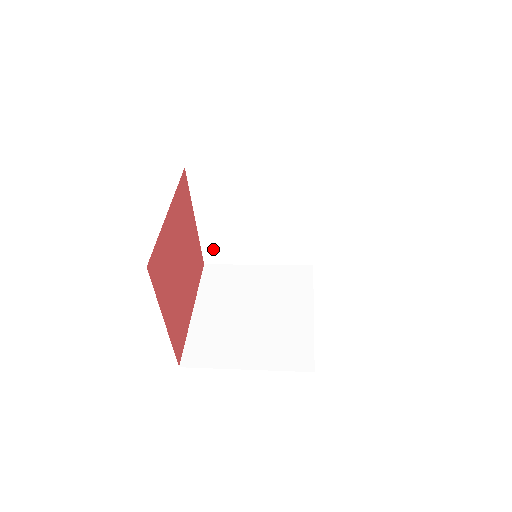
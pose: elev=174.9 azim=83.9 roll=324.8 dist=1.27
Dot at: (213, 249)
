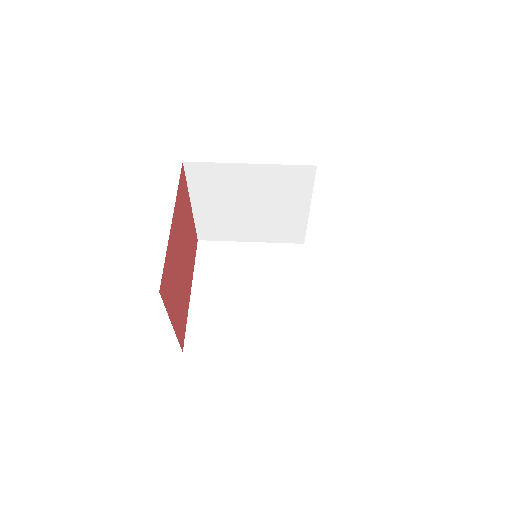
Dot at: (207, 229)
